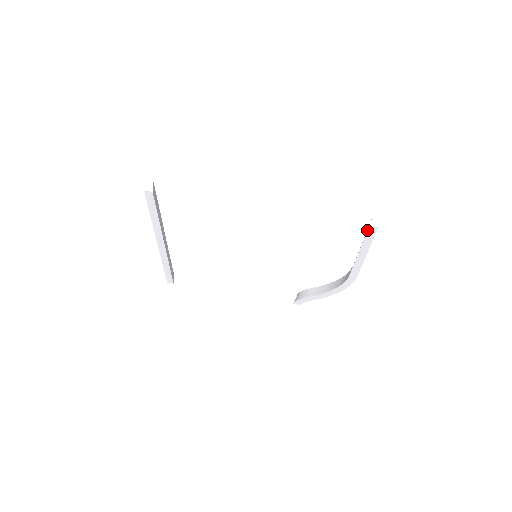
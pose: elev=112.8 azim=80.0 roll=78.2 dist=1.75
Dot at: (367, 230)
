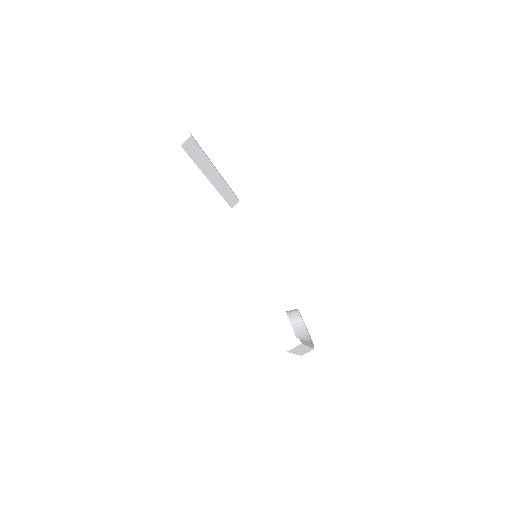
Dot at: occluded
